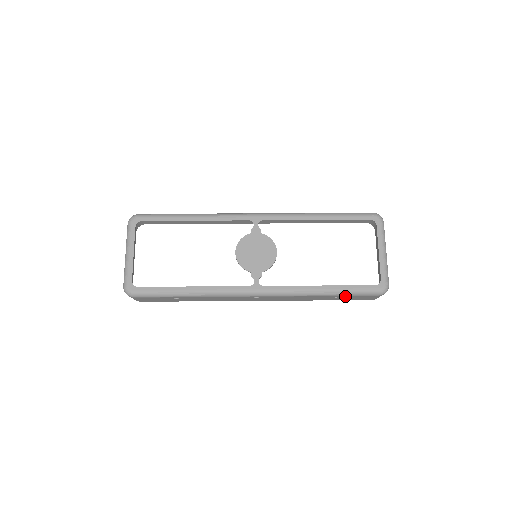
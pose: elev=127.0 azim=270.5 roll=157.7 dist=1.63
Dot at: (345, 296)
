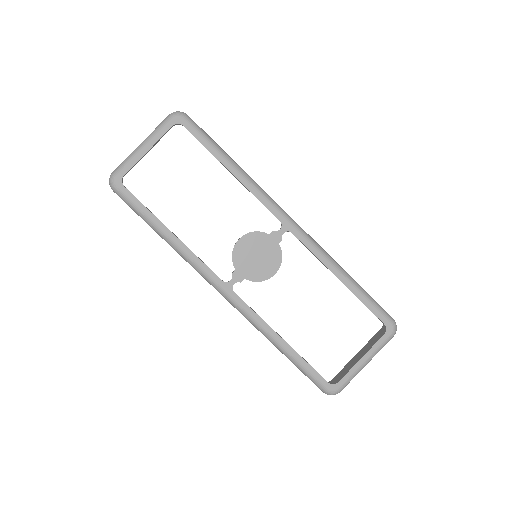
Dot at: occluded
